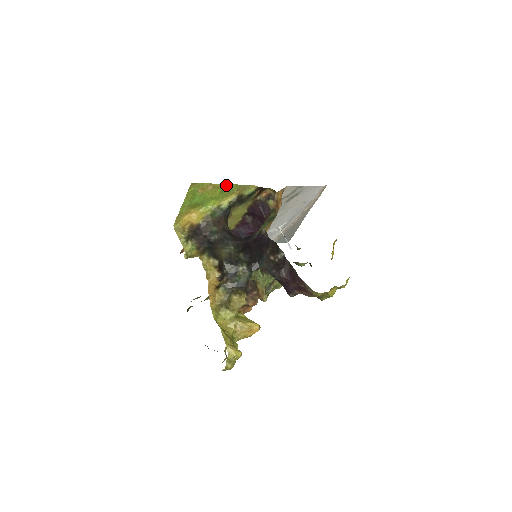
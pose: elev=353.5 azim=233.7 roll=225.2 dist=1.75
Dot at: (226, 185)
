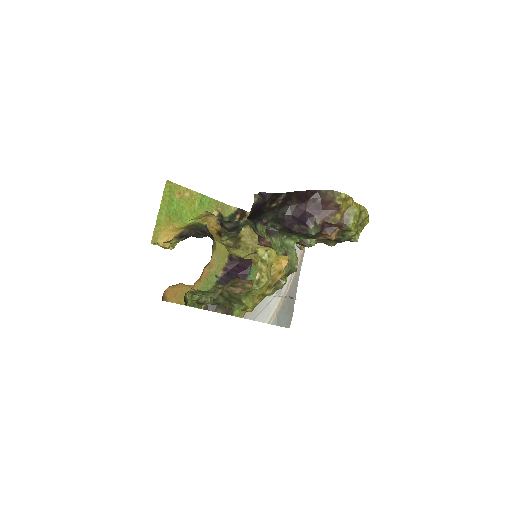
Dot at: (203, 196)
